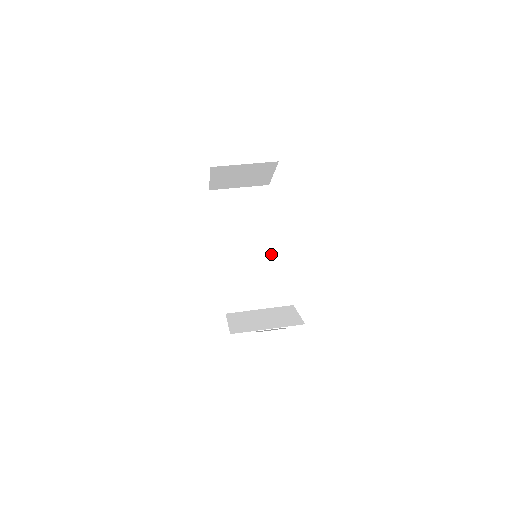
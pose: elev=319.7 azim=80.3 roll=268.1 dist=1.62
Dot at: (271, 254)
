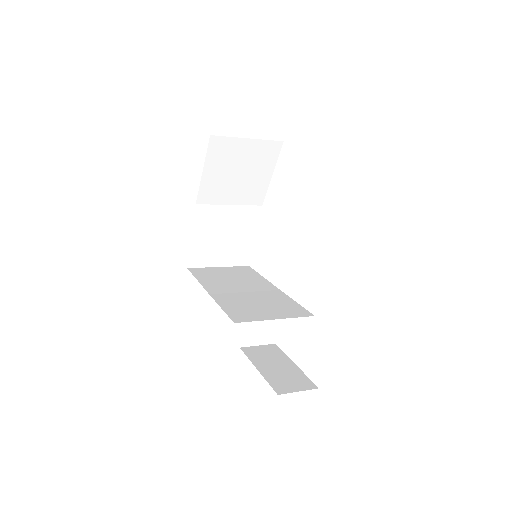
Dot at: (272, 291)
